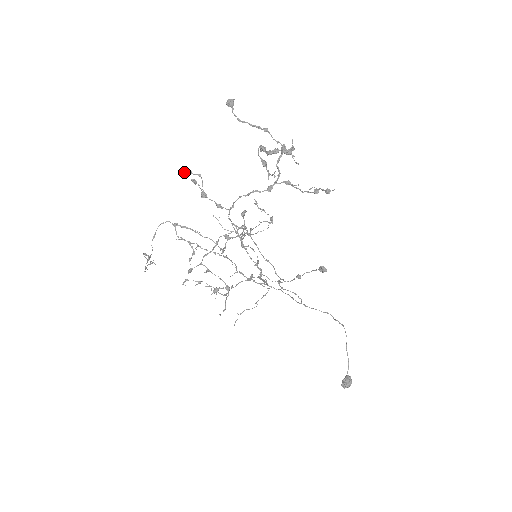
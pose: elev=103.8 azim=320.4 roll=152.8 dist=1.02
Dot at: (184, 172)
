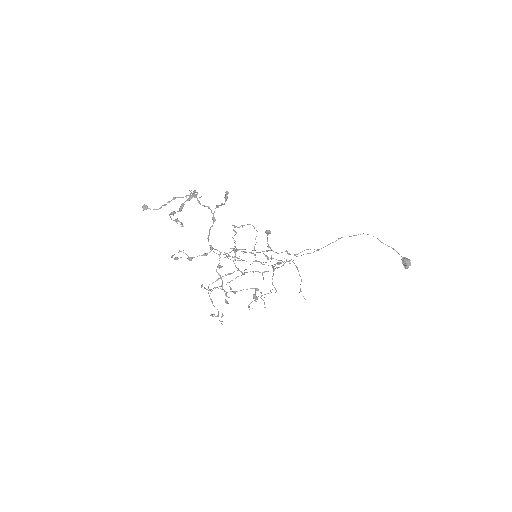
Dot at: occluded
